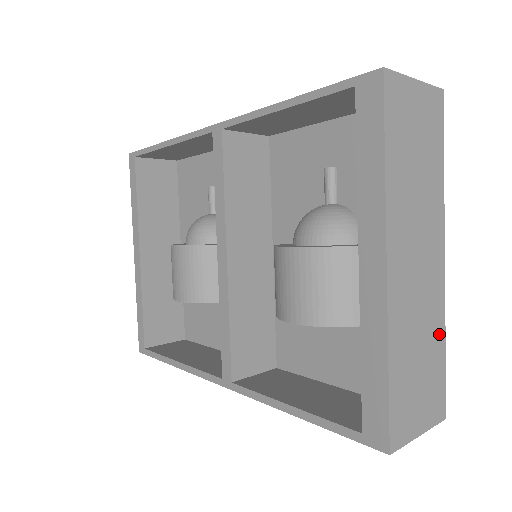
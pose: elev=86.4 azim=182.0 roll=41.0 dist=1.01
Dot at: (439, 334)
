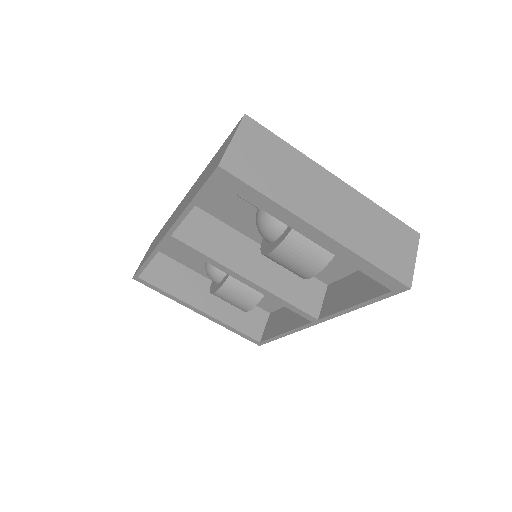
Dot at: (375, 211)
